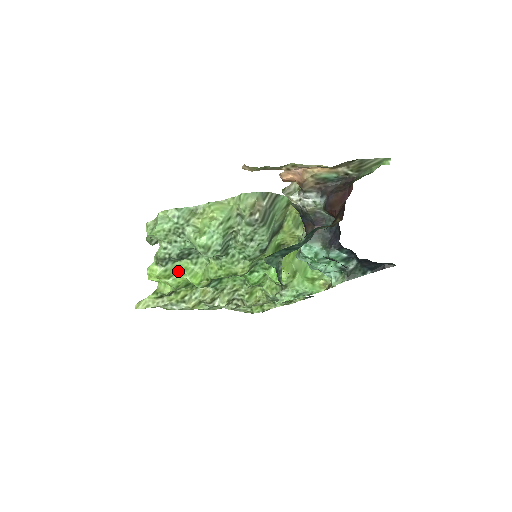
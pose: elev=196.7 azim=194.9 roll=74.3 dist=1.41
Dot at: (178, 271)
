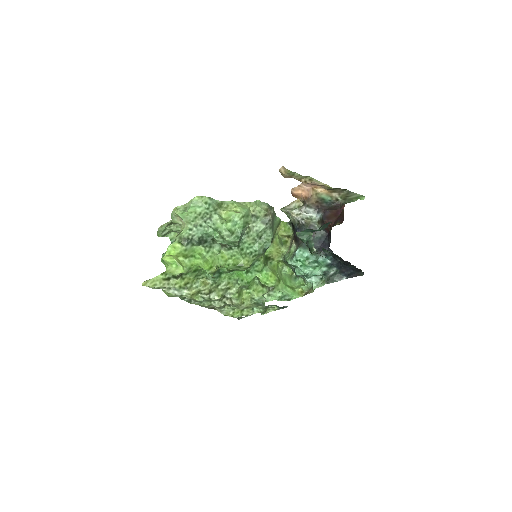
Dot at: (193, 254)
